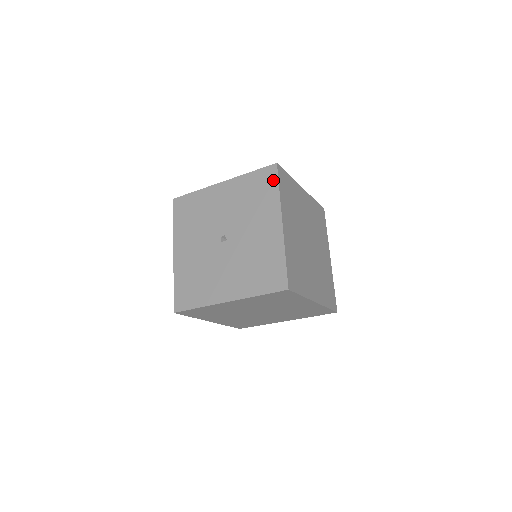
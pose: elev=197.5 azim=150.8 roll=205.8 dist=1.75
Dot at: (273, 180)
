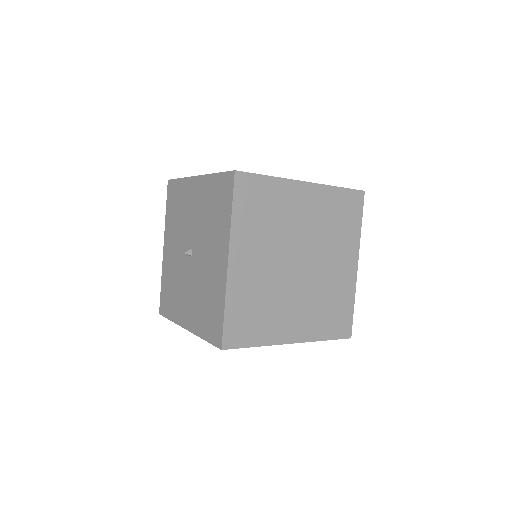
Dot at: (229, 195)
